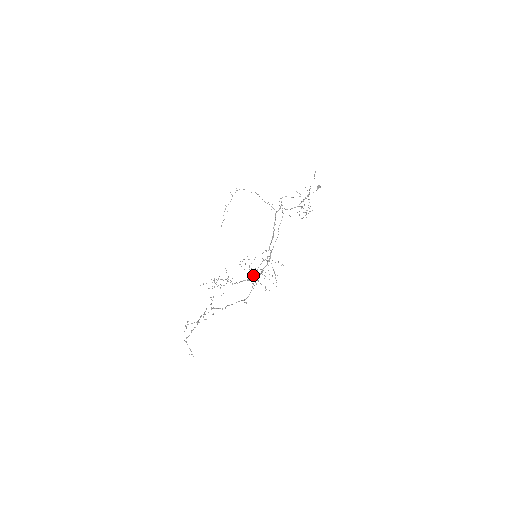
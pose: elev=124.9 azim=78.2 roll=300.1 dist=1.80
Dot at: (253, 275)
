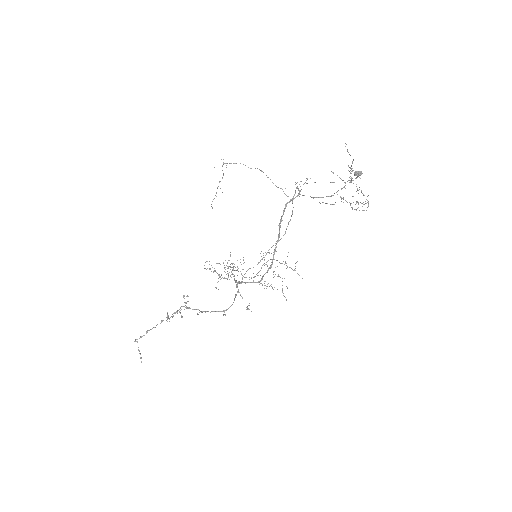
Dot at: (239, 283)
